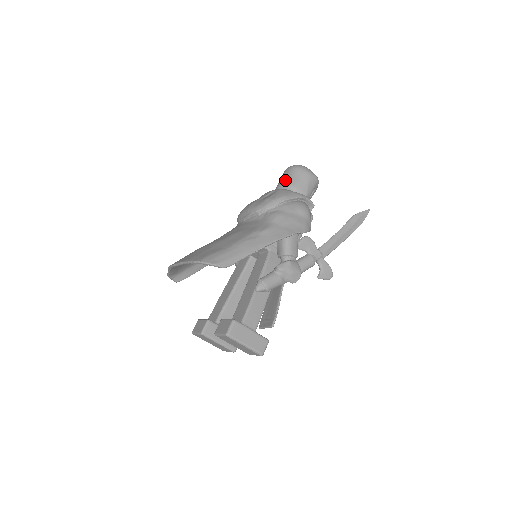
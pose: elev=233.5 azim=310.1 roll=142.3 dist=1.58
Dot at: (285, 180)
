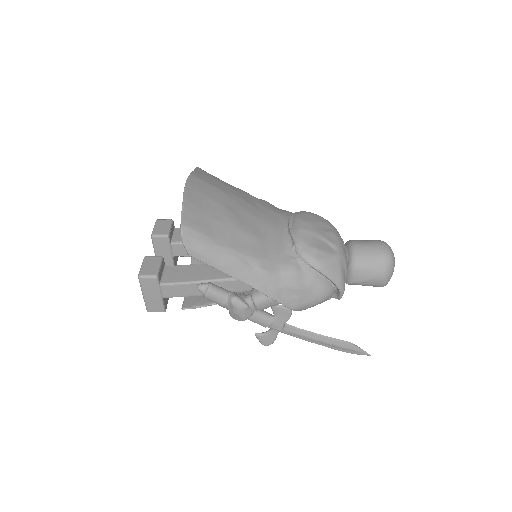
Dot at: (364, 251)
